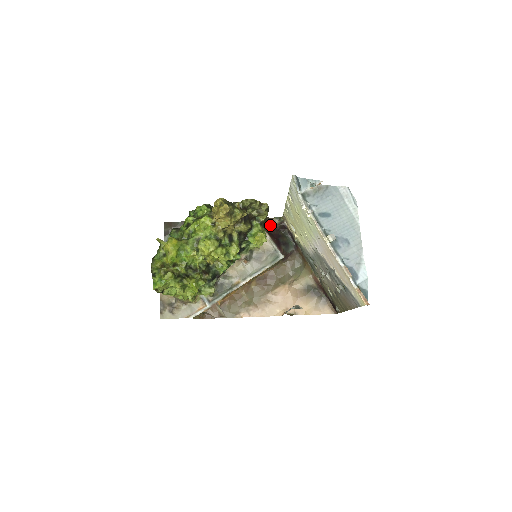
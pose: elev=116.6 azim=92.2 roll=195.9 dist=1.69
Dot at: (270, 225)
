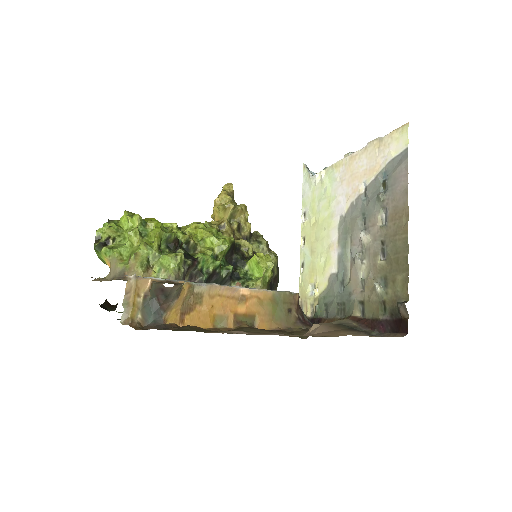
Dot at: occluded
